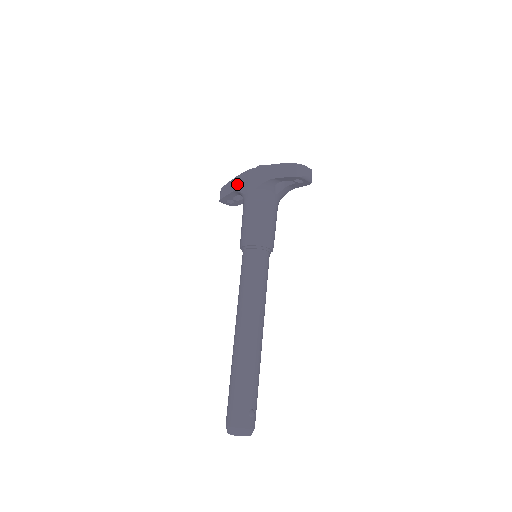
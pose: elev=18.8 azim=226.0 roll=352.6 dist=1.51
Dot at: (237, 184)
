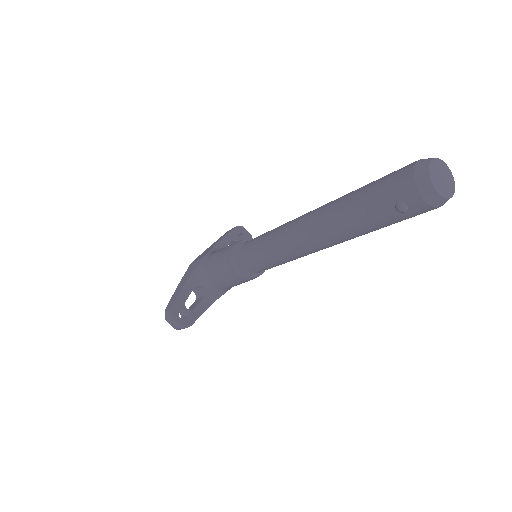
Dot at: (185, 278)
